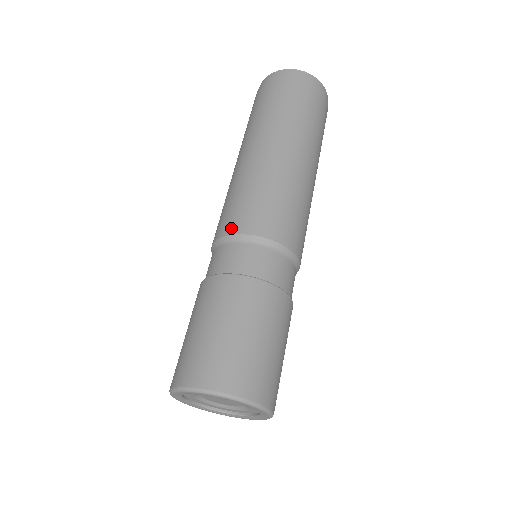
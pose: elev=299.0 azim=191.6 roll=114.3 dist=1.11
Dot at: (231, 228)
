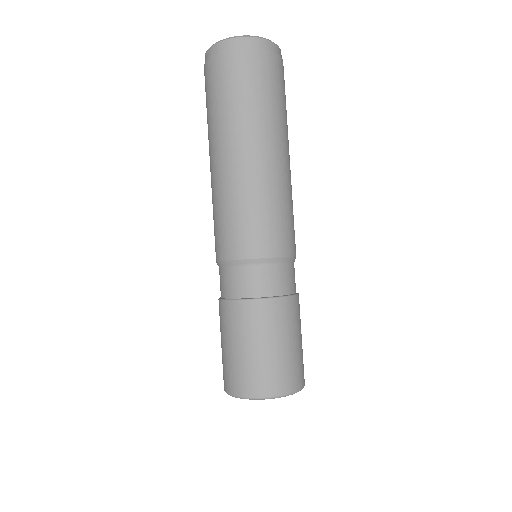
Dot at: (216, 255)
